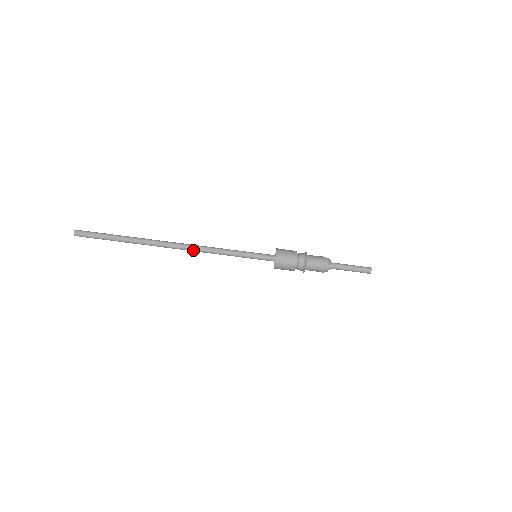
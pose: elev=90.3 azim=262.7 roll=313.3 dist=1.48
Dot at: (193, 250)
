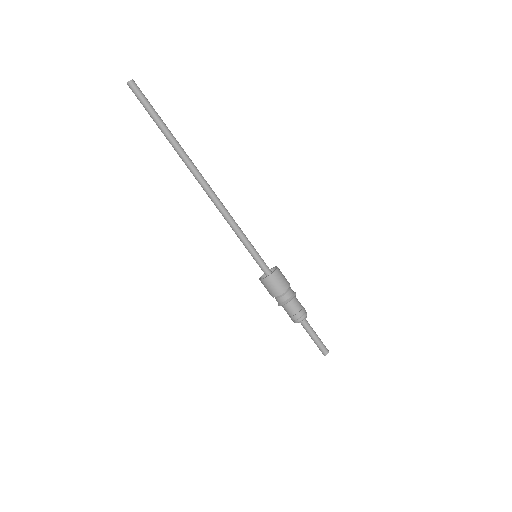
Dot at: (213, 200)
